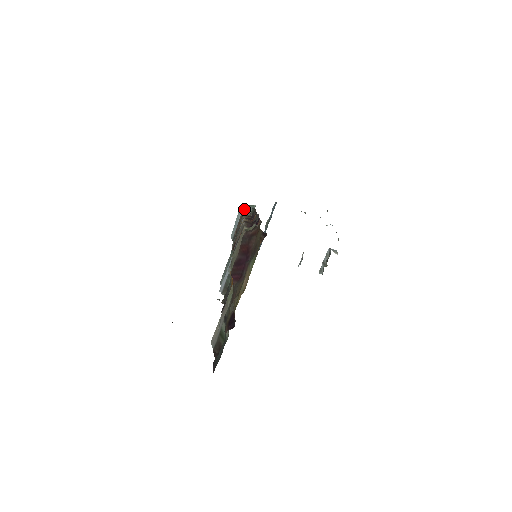
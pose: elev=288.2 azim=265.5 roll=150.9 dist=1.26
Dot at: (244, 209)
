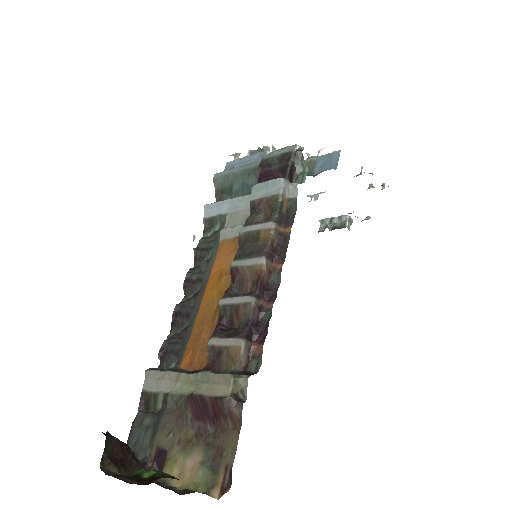
Dot at: (294, 155)
